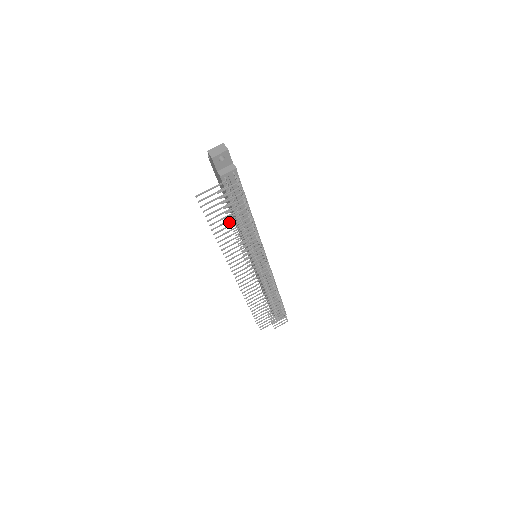
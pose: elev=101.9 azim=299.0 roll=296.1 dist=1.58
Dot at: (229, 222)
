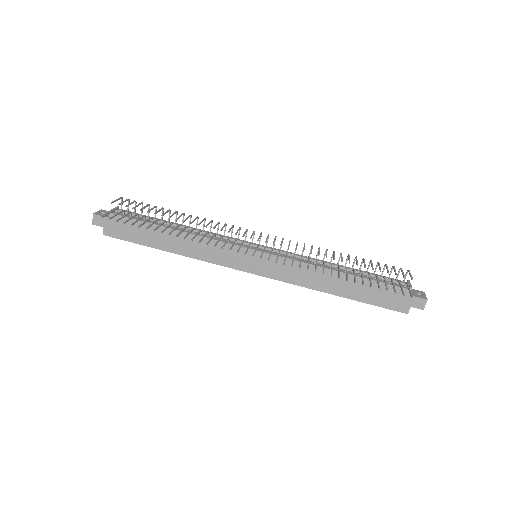
Dot at: occluded
